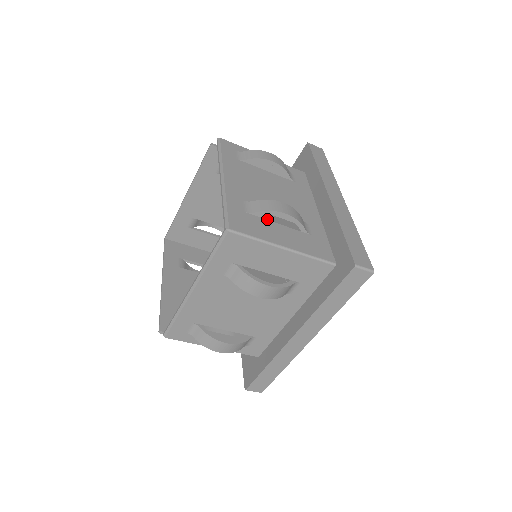
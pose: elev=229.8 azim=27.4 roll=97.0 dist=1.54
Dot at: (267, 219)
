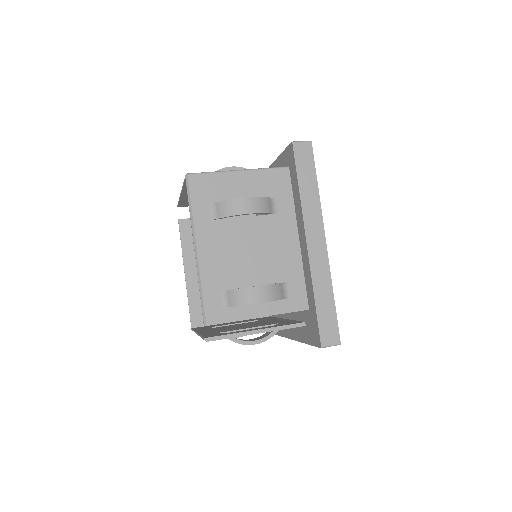
Dot at: occluded
